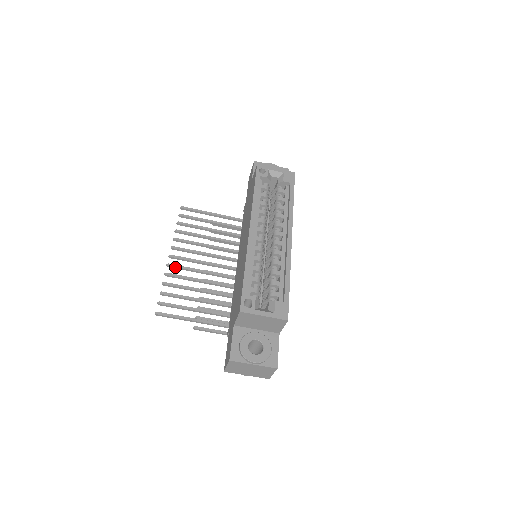
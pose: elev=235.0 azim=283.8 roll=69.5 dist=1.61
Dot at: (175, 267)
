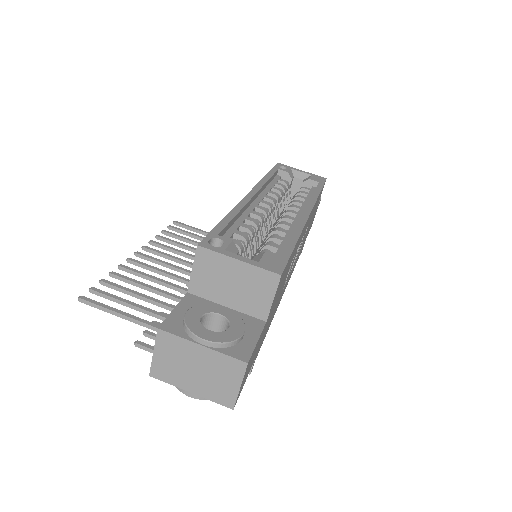
Dot at: (137, 263)
